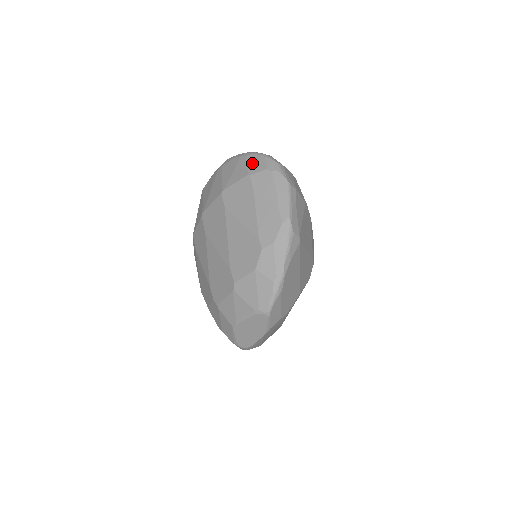
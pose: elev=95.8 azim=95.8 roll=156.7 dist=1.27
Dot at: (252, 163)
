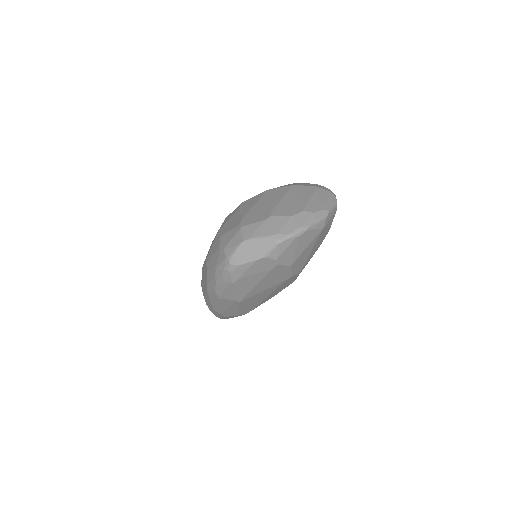
Dot at: (320, 186)
